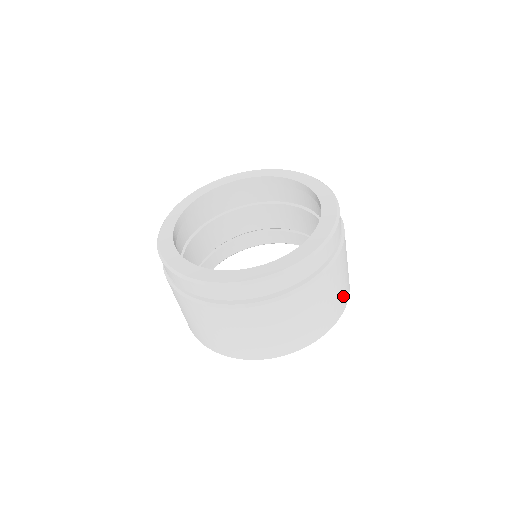
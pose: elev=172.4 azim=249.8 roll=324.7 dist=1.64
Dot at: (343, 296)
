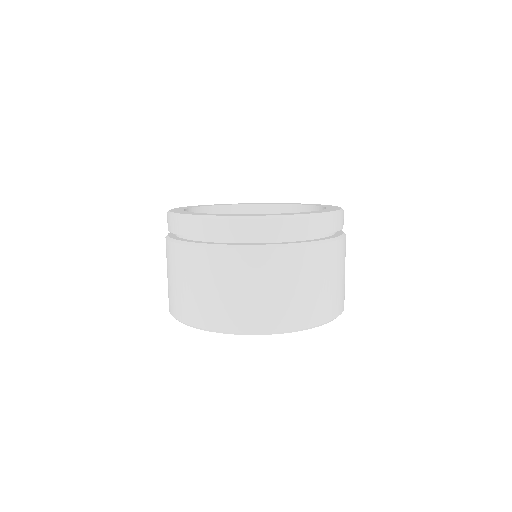
Dot at: occluded
